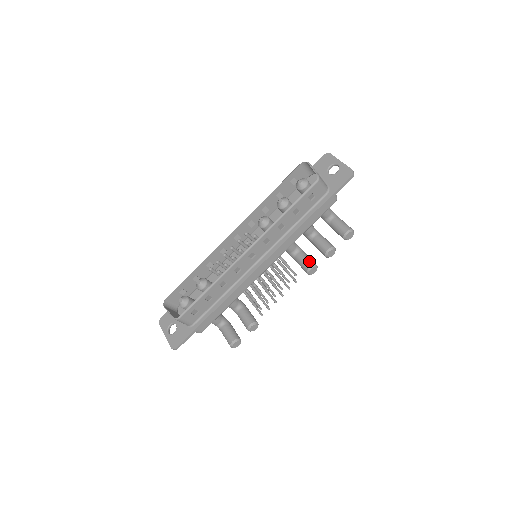
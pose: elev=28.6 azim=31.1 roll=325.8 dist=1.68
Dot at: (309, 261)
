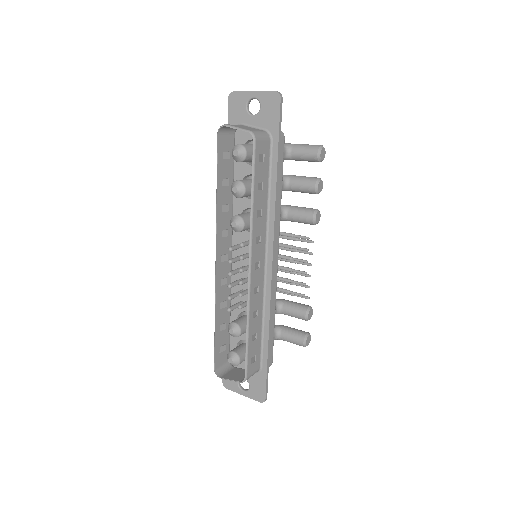
Dot at: (306, 212)
